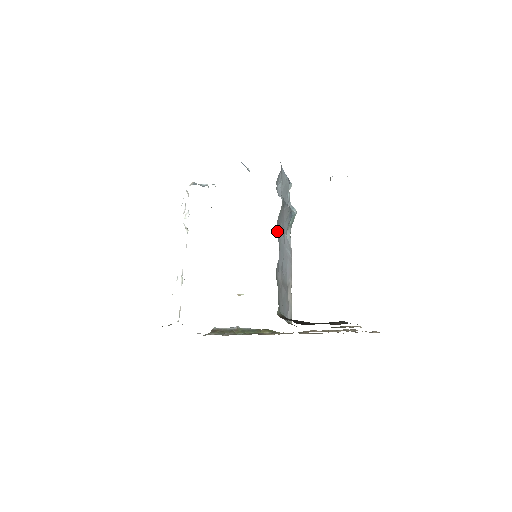
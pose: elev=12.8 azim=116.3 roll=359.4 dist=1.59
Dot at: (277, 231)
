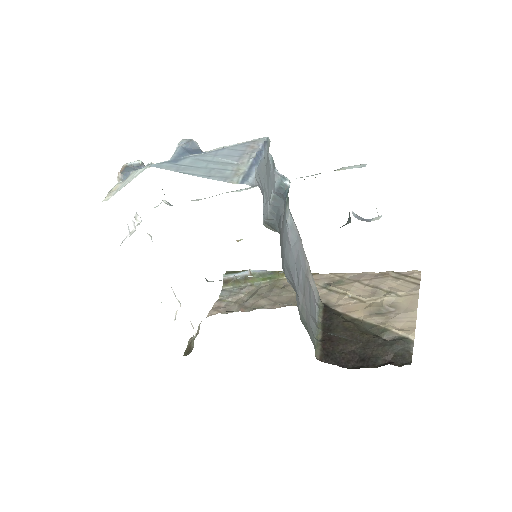
Dot at: (284, 269)
